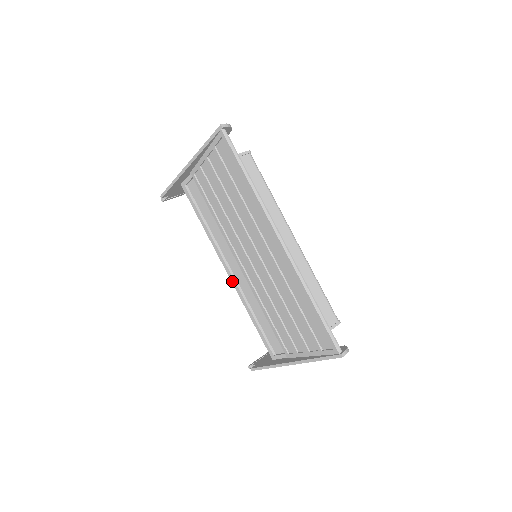
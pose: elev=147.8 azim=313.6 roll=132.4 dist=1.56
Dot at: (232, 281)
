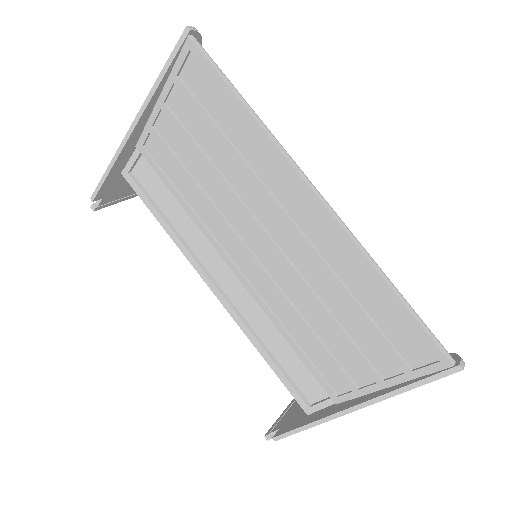
Dot at: (223, 304)
